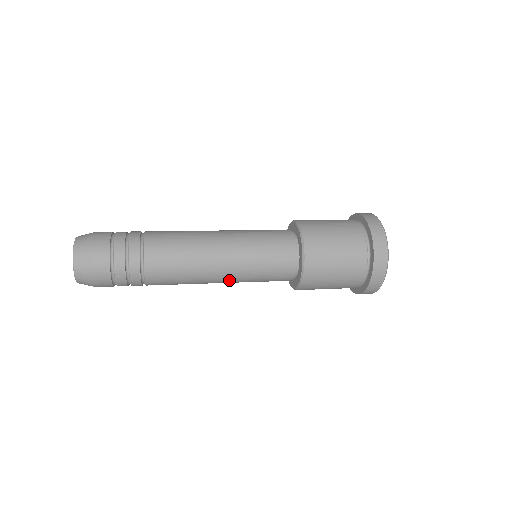
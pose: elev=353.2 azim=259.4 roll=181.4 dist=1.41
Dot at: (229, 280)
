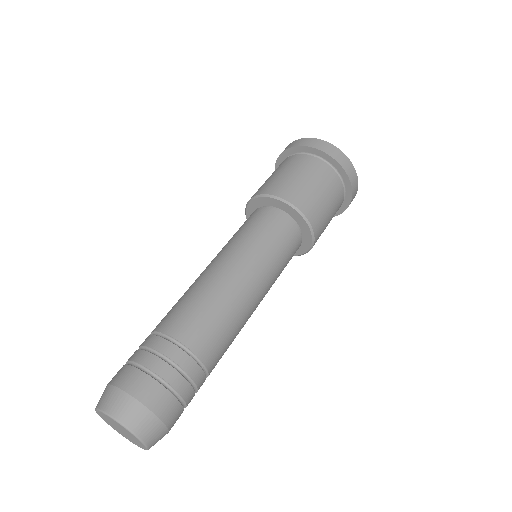
Dot at: occluded
